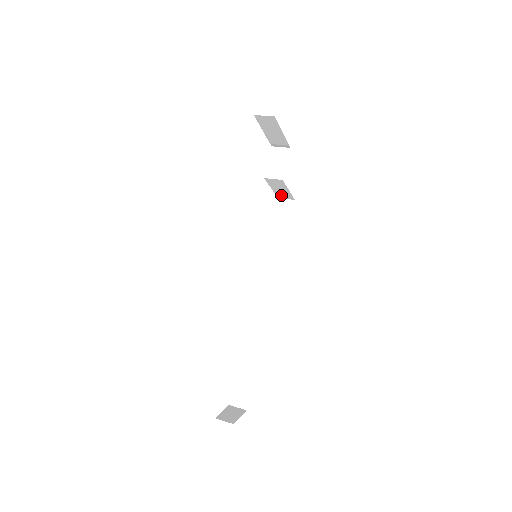
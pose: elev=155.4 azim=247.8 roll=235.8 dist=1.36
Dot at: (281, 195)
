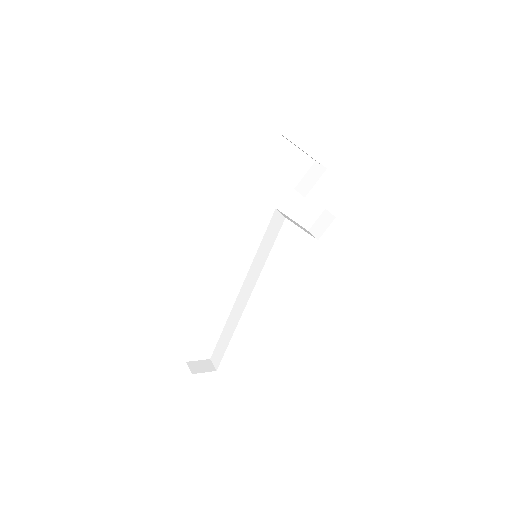
Dot at: occluded
